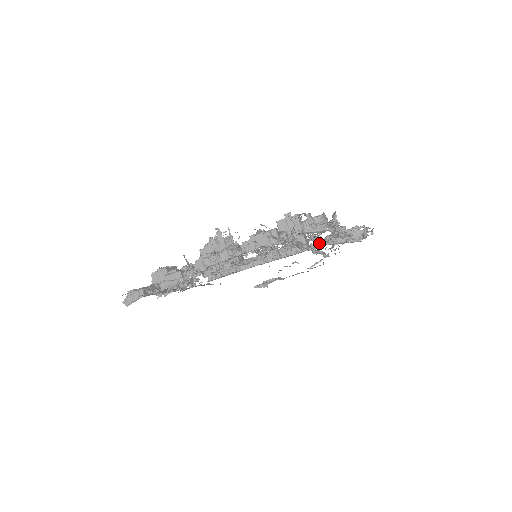
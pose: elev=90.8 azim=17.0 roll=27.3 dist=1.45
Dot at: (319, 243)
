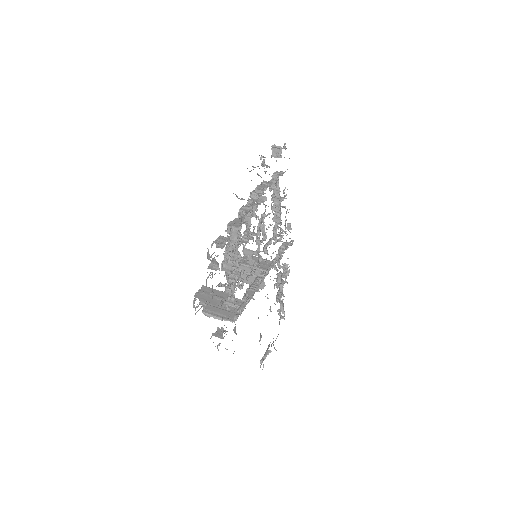
Dot at: occluded
